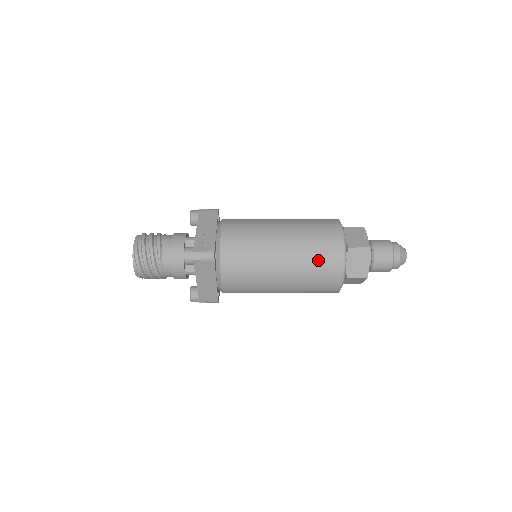
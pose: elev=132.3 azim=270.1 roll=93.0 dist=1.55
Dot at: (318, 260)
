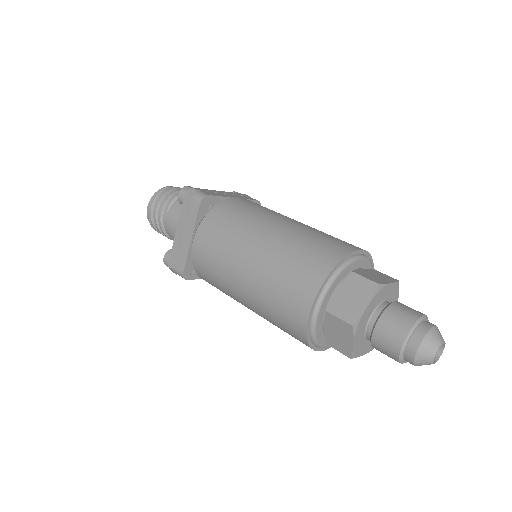
Dot at: (300, 257)
